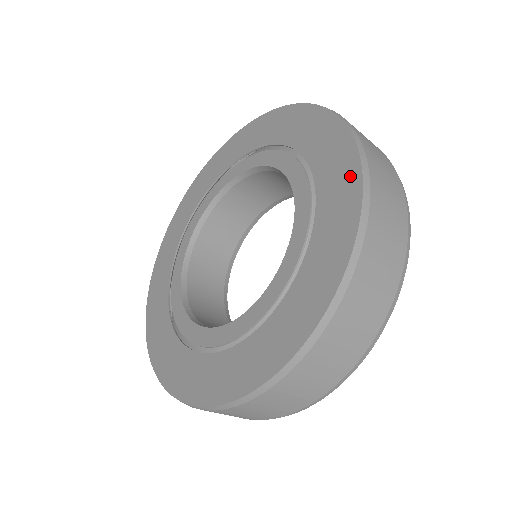
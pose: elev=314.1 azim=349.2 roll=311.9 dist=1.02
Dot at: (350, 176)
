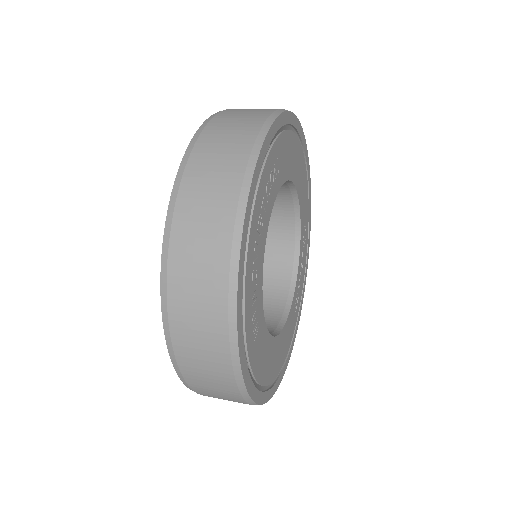
Dot at: occluded
